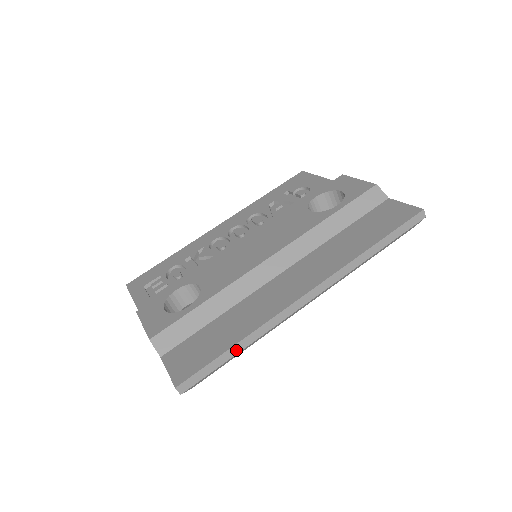
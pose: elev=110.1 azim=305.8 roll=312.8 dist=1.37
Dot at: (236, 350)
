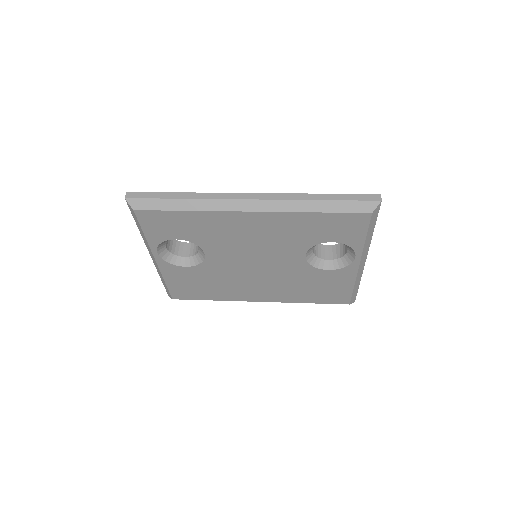
Dot at: (177, 196)
